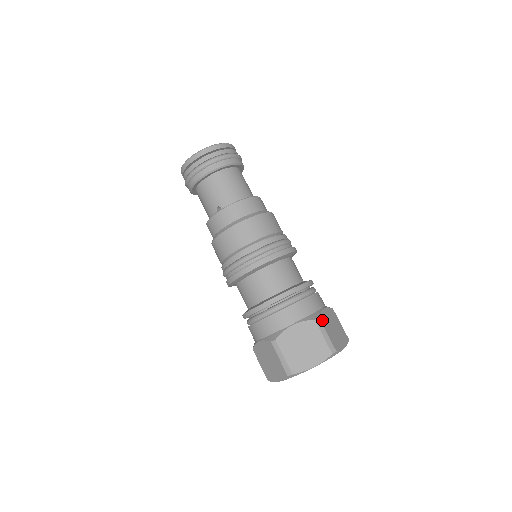
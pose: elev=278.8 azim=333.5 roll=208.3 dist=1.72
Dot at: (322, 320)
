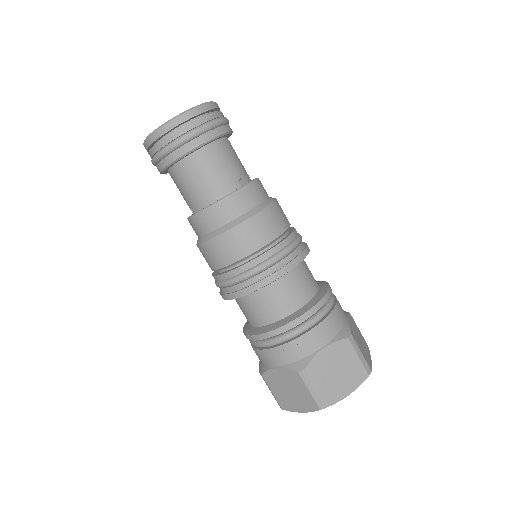
Dot at: (311, 370)
